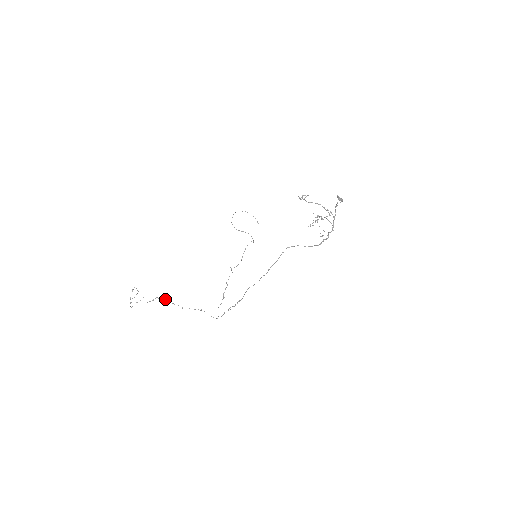
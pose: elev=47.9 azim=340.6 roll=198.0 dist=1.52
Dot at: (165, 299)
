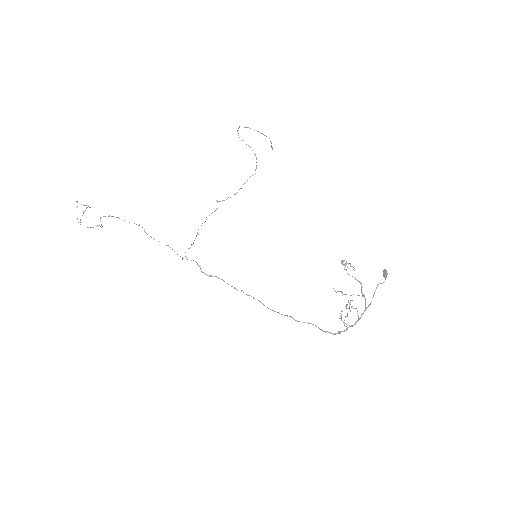
Dot at: occluded
